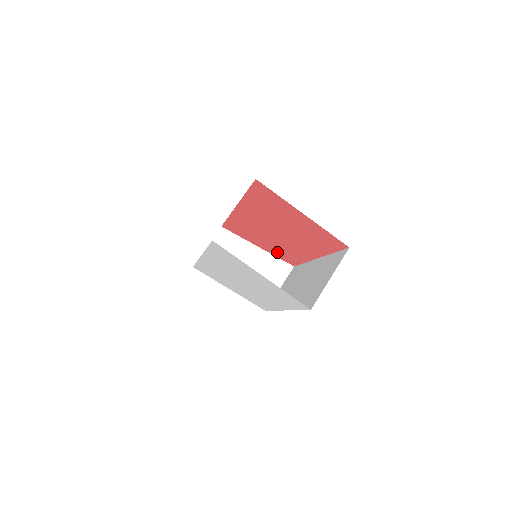
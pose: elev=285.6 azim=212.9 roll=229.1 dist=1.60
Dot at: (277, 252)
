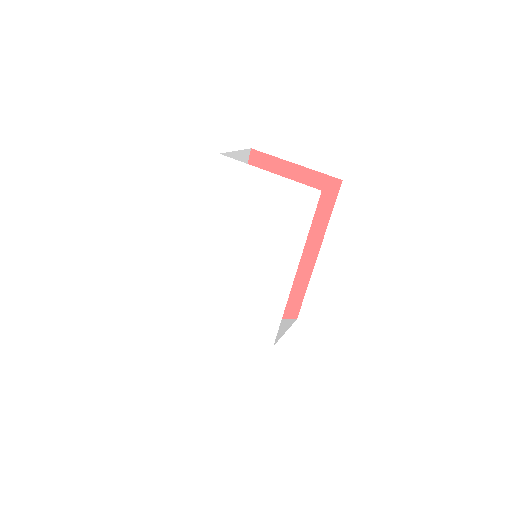
Dot at: occluded
